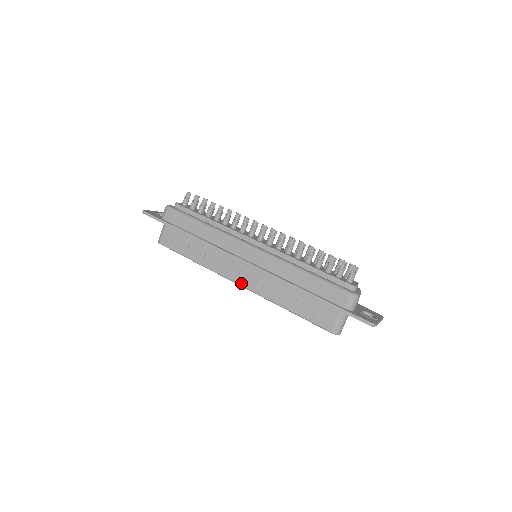
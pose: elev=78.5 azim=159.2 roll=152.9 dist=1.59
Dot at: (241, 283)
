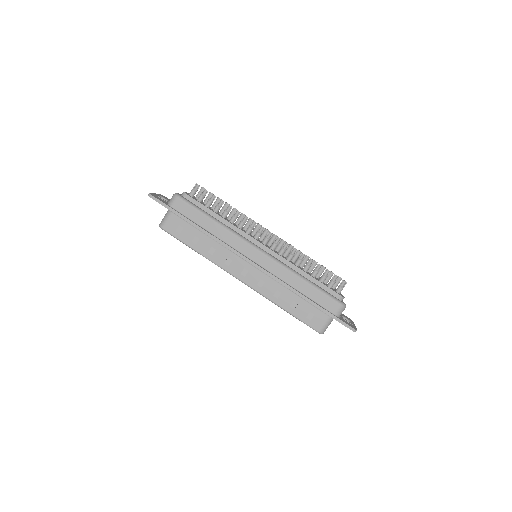
Dot at: (243, 280)
